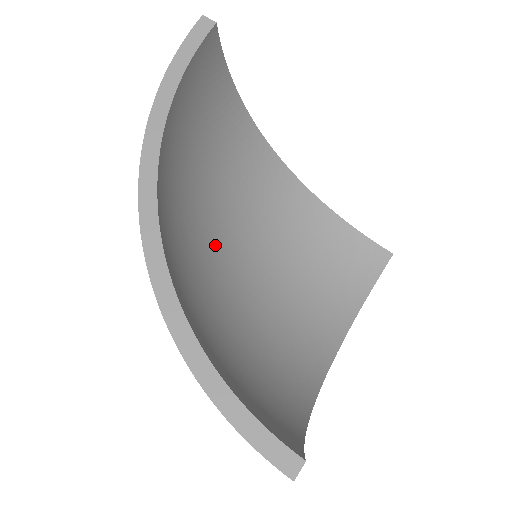
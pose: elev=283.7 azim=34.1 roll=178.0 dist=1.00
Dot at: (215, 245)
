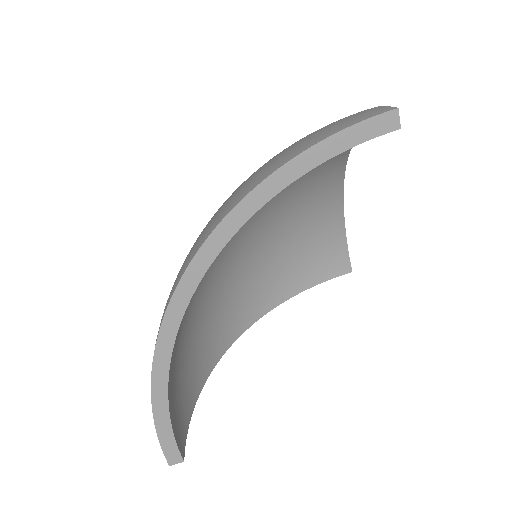
Dot at: occluded
